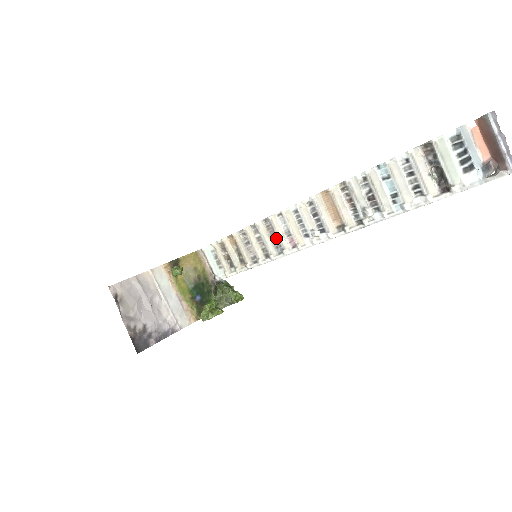
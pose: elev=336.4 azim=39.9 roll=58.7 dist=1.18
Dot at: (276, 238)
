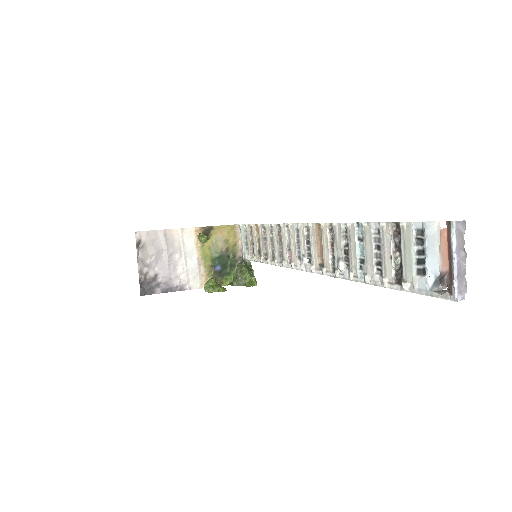
Dot at: (282, 246)
